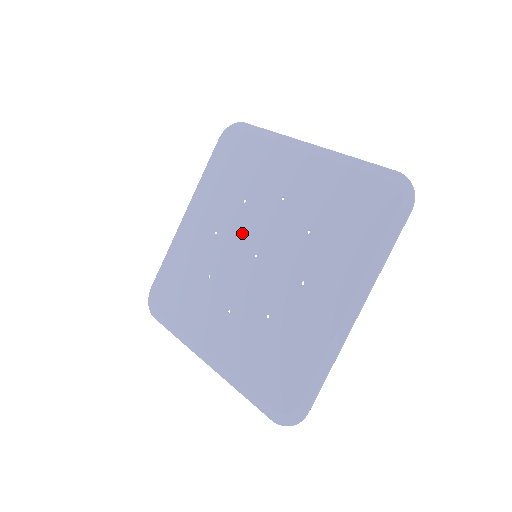
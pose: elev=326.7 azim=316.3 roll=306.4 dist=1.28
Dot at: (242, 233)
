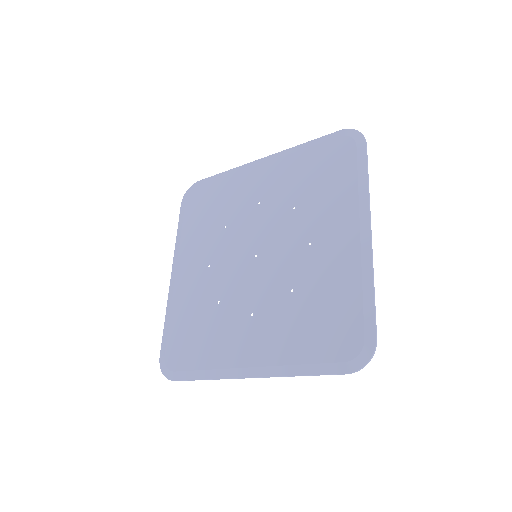
Dot at: (234, 249)
